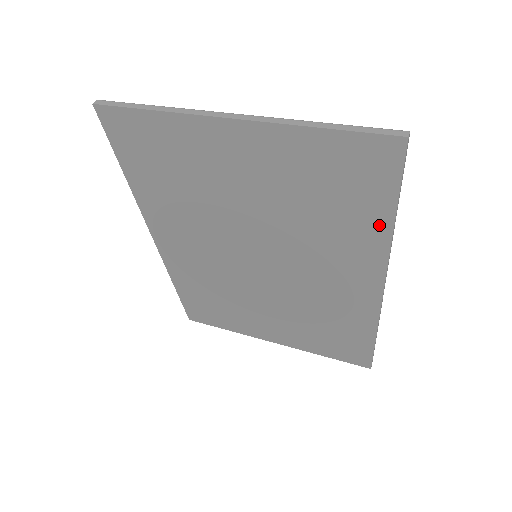
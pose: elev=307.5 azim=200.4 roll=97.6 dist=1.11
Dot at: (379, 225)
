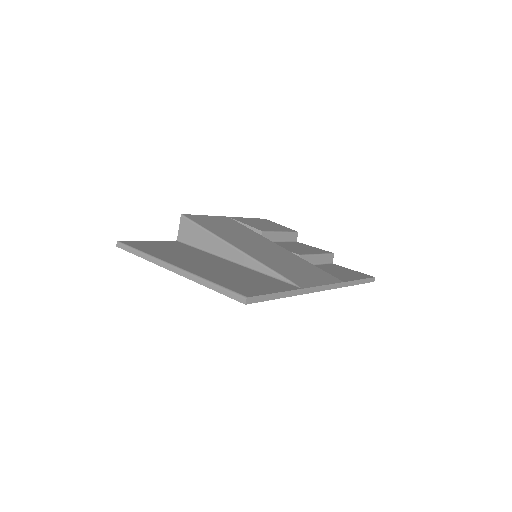
Dot at: occluded
